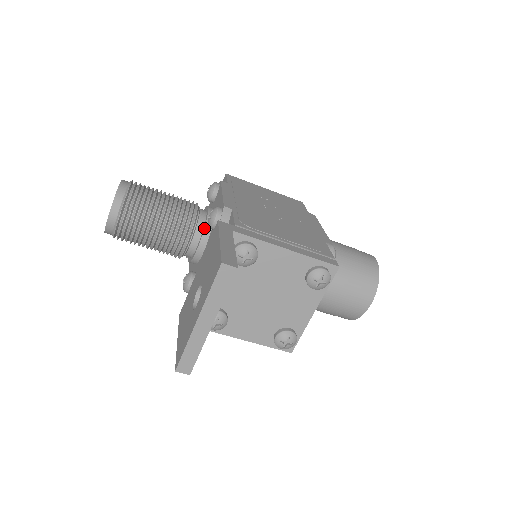
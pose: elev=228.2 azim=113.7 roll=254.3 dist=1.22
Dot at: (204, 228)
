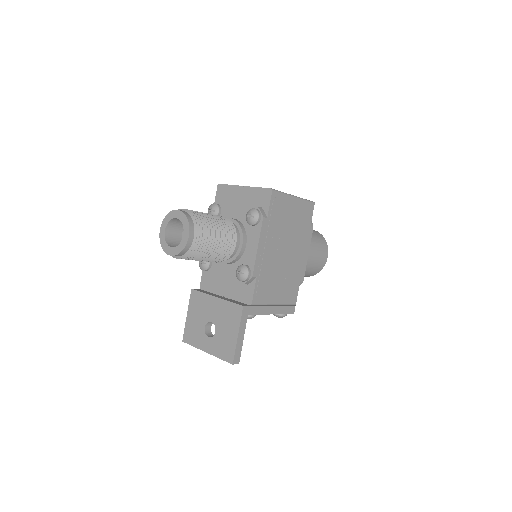
Dot at: (232, 261)
